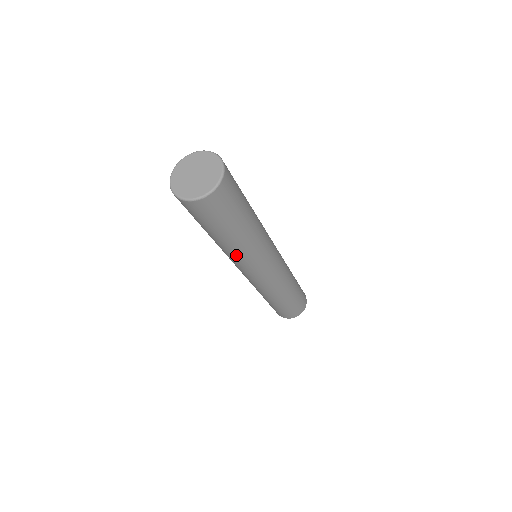
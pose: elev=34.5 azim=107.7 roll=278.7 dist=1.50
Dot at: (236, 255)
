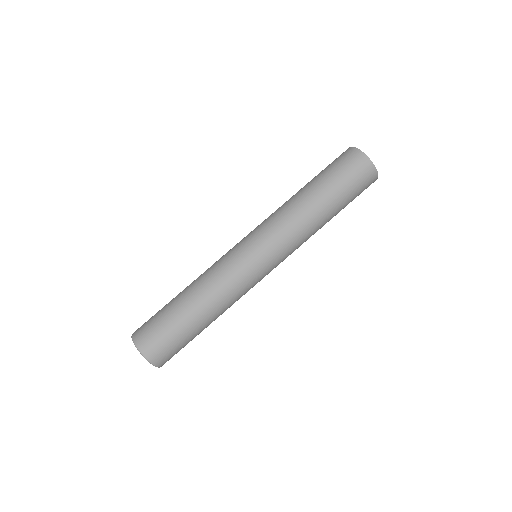
Dot at: occluded
